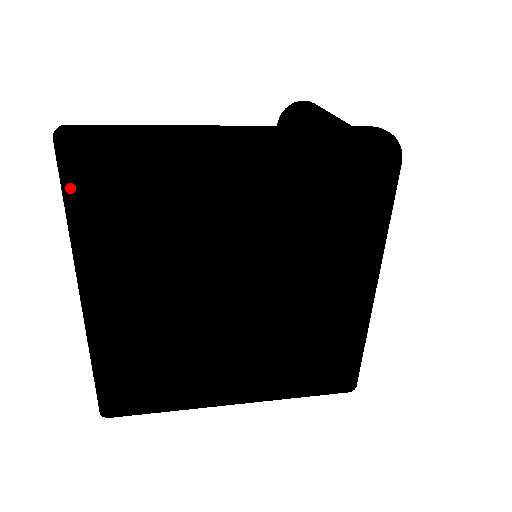
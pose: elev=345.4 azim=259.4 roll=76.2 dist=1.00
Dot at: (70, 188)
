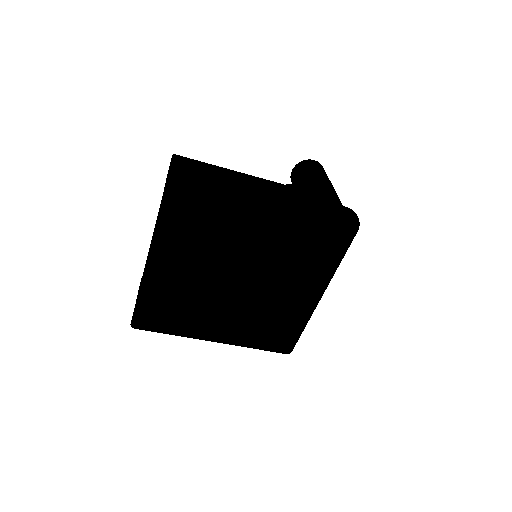
Dot at: (168, 195)
